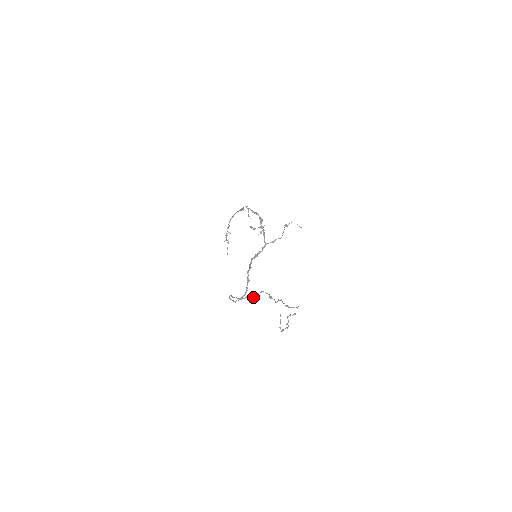
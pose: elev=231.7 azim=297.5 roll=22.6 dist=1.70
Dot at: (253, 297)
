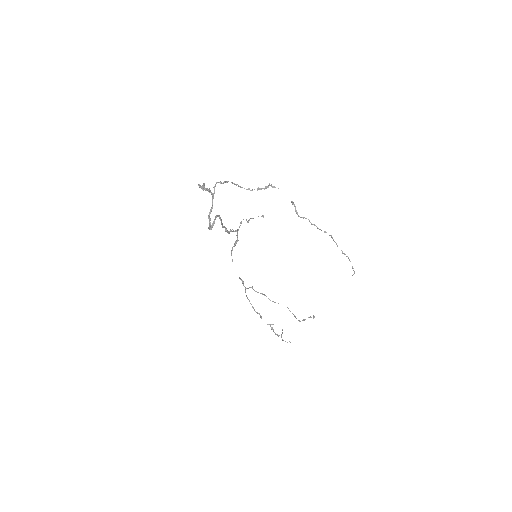
Dot at: (204, 189)
